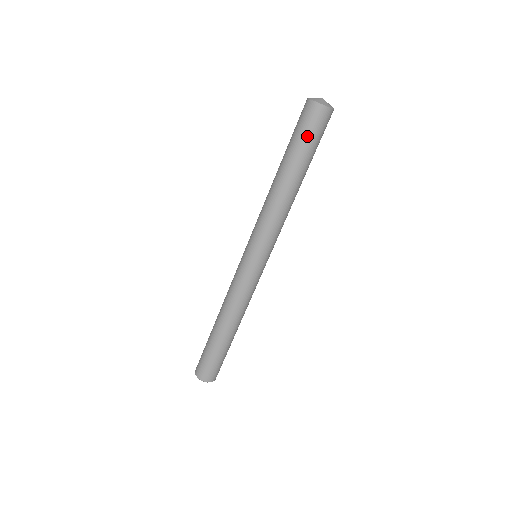
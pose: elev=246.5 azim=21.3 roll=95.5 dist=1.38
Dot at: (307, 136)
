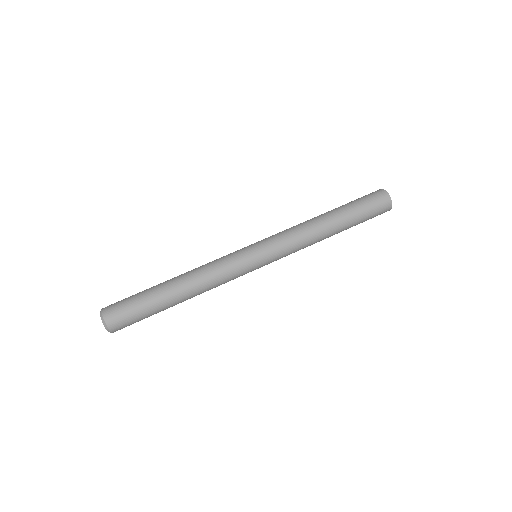
Dot at: (360, 199)
